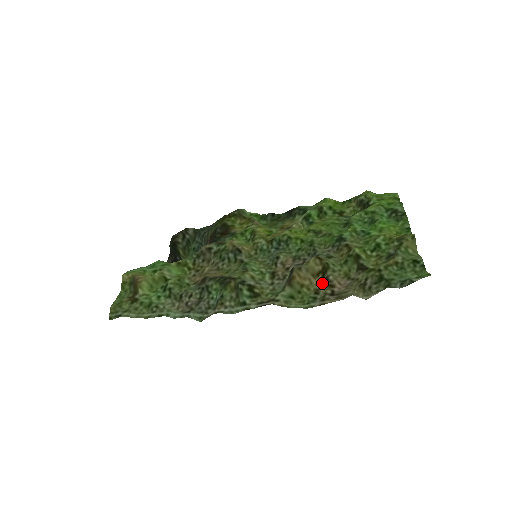
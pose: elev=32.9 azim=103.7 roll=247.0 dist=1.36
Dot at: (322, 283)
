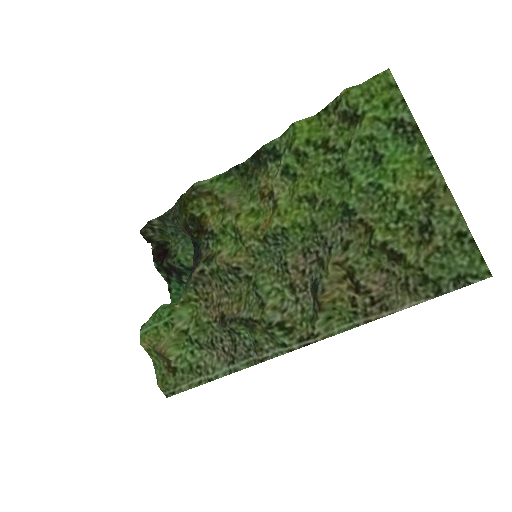
Dot at: (354, 290)
